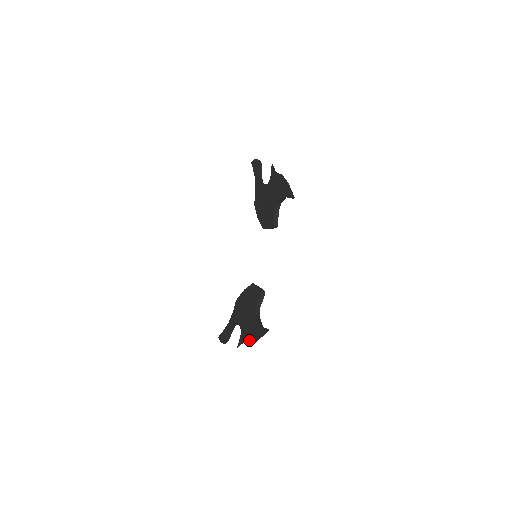
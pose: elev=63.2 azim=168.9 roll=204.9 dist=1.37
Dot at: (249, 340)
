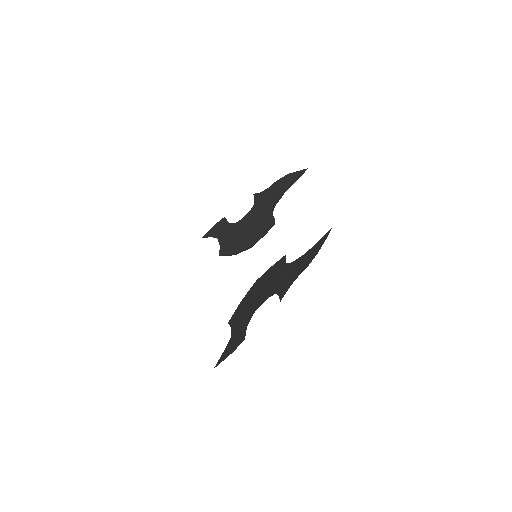
Dot at: (303, 268)
